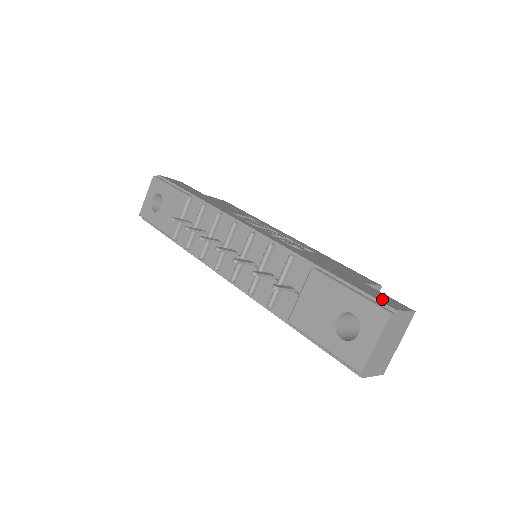
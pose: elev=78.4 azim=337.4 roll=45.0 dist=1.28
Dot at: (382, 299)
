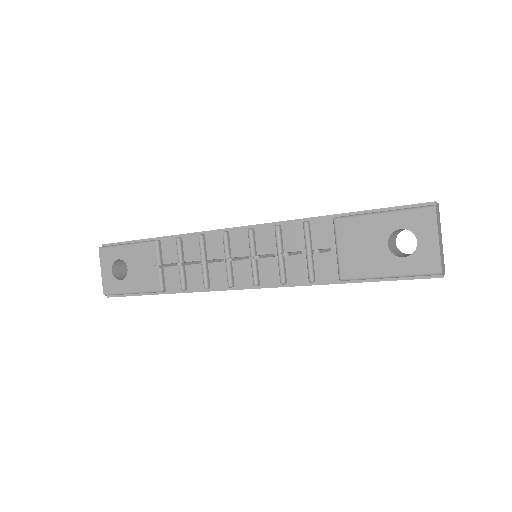
Dot at: occluded
